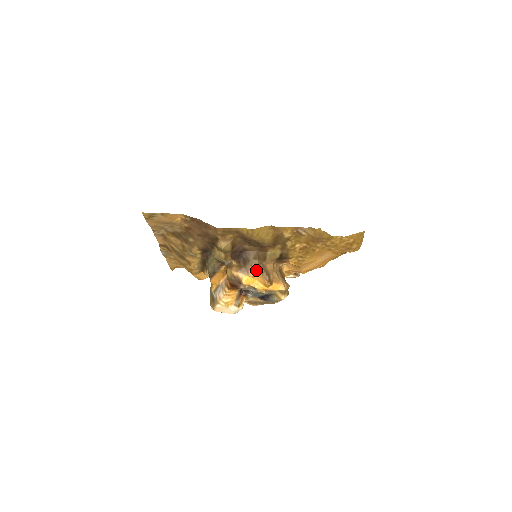
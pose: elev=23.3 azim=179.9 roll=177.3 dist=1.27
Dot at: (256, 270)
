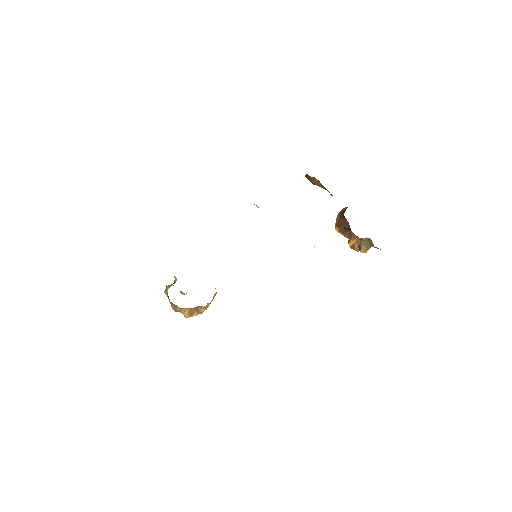
Dot at: (171, 304)
